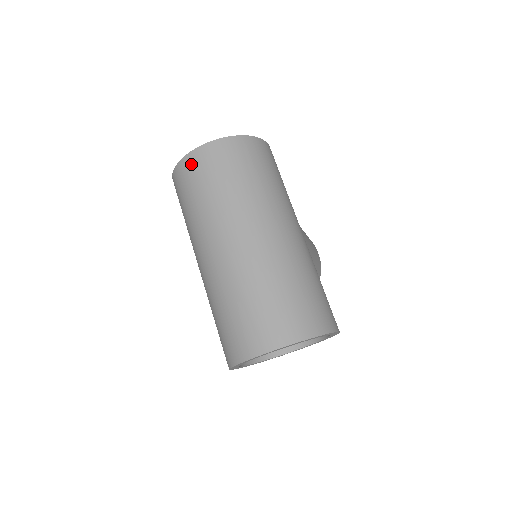
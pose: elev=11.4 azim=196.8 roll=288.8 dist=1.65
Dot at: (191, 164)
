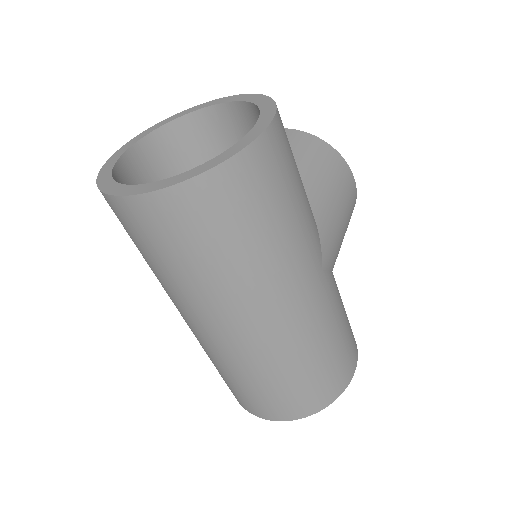
Dot at: (123, 215)
